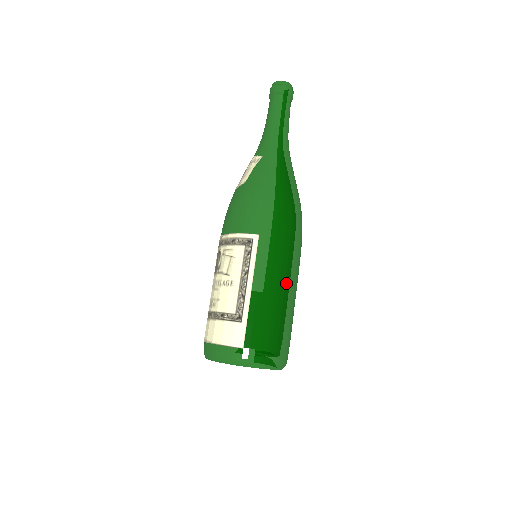
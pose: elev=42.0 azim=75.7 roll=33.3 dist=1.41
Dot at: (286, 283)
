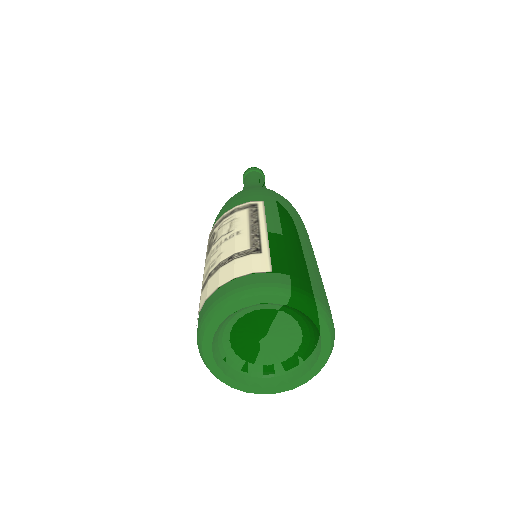
Dot at: (307, 244)
